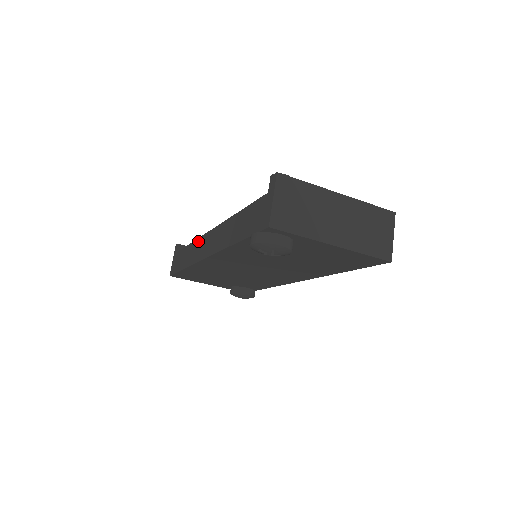
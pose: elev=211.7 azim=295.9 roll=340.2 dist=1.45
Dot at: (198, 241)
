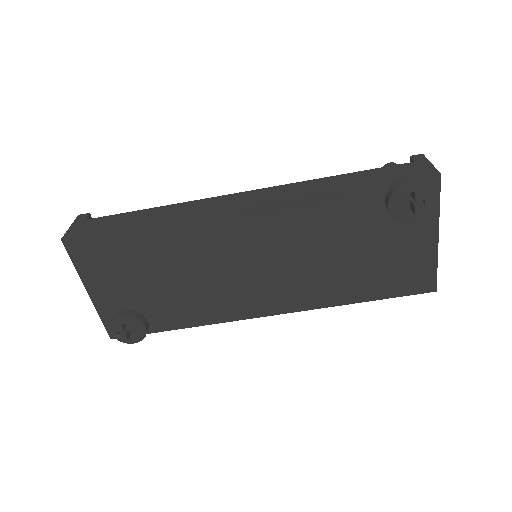
Dot at: (201, 201)
